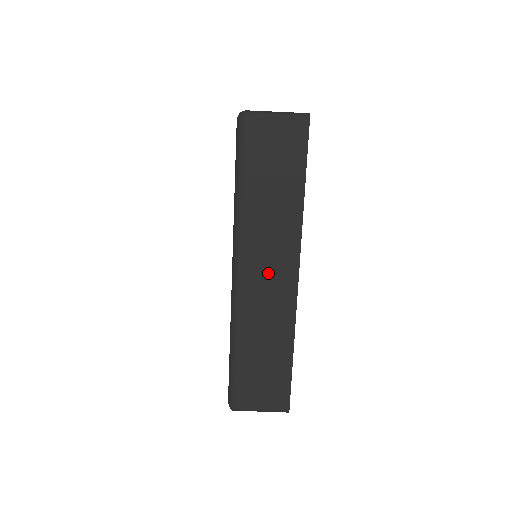
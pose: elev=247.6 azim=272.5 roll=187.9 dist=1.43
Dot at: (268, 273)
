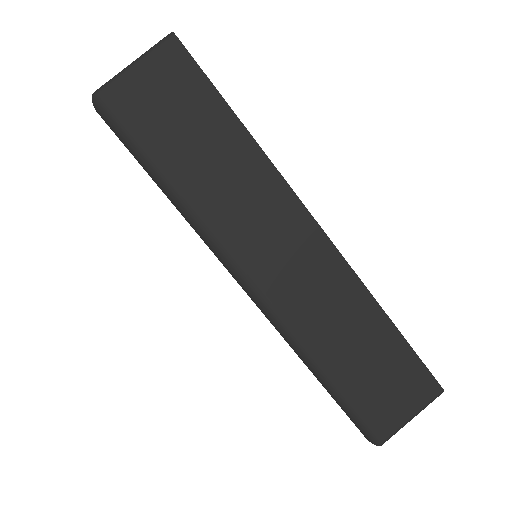
Dot at: (285, 255)
